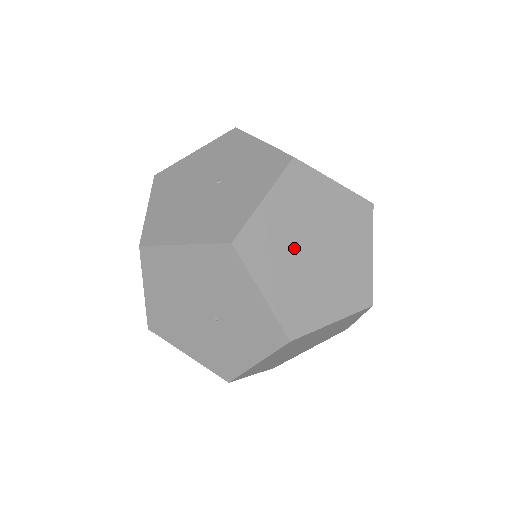
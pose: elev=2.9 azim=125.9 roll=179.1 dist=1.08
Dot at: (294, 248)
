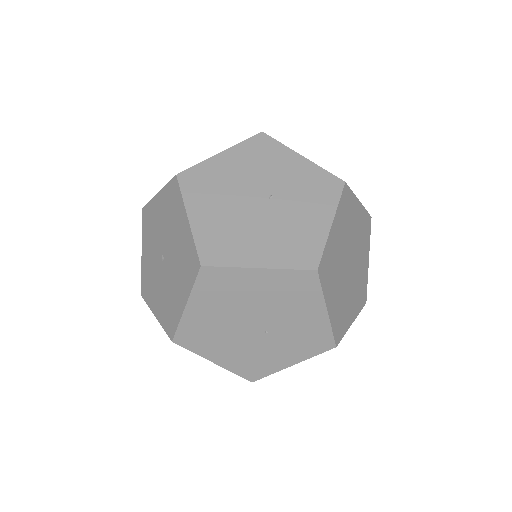
Dot at: (341, 266)
